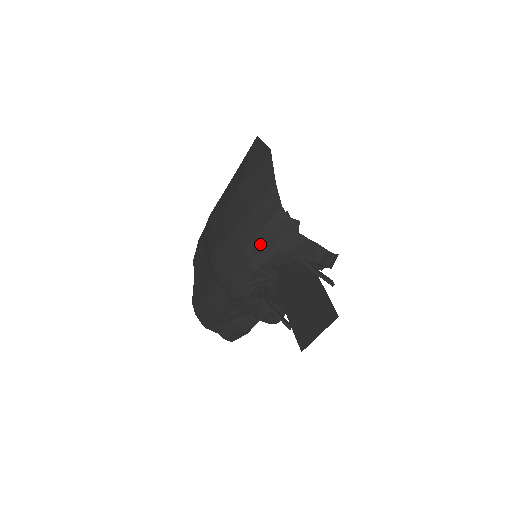
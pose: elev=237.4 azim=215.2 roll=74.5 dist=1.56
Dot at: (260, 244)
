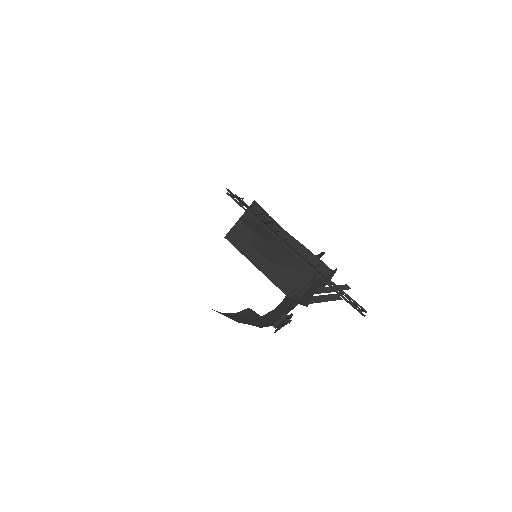
Dot at: occluded
